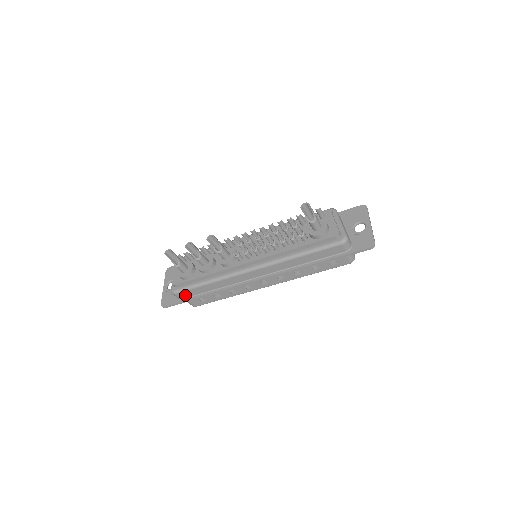
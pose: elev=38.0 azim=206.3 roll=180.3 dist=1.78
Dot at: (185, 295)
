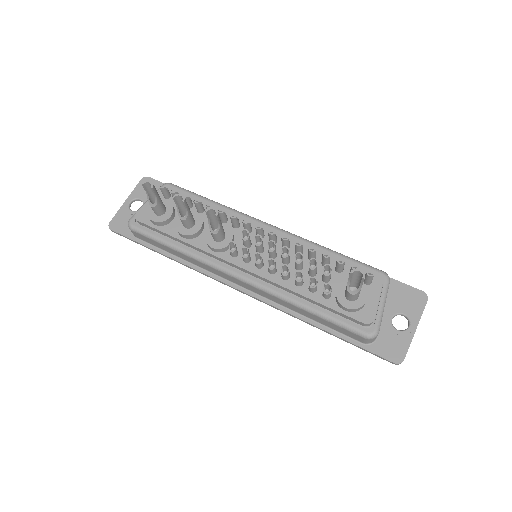
Dot at: (143, 238)
